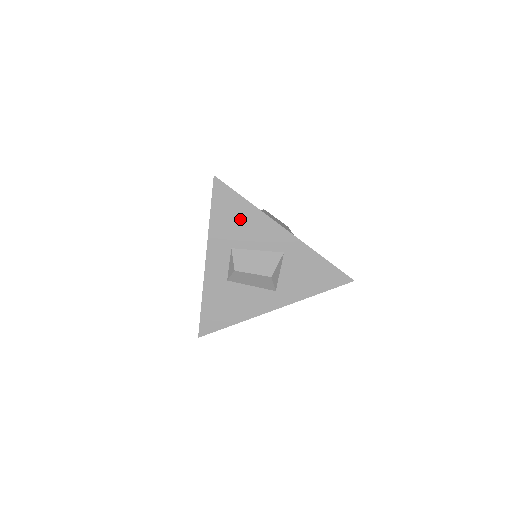
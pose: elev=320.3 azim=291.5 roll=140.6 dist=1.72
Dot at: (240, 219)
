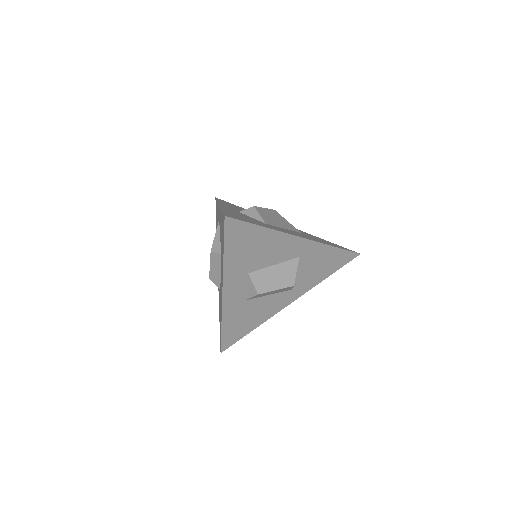
Dot at: (255, 246)
